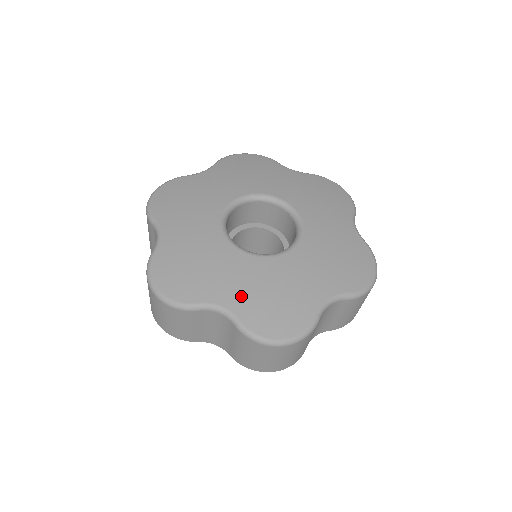
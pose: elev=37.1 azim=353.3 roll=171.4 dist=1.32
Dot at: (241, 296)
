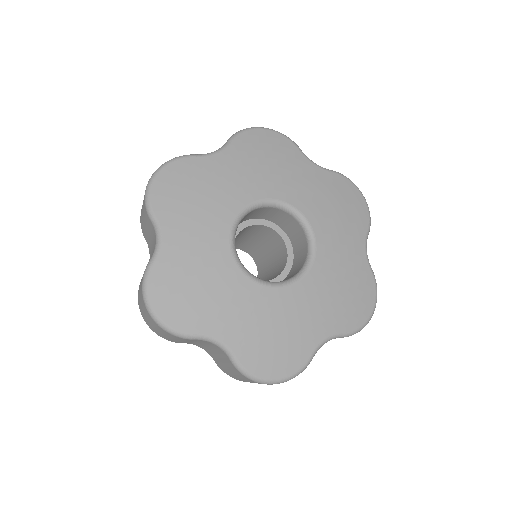
Dot at: (241, 331)
